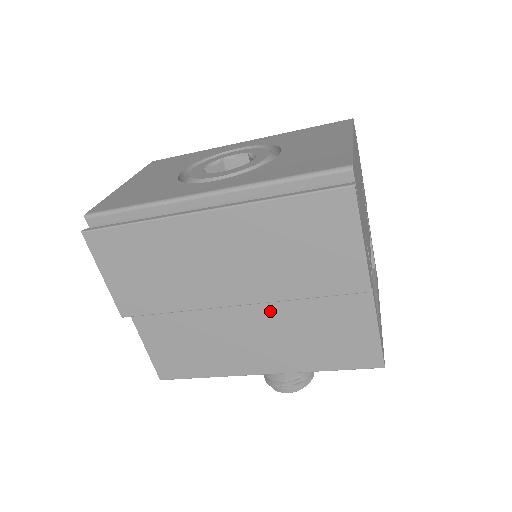
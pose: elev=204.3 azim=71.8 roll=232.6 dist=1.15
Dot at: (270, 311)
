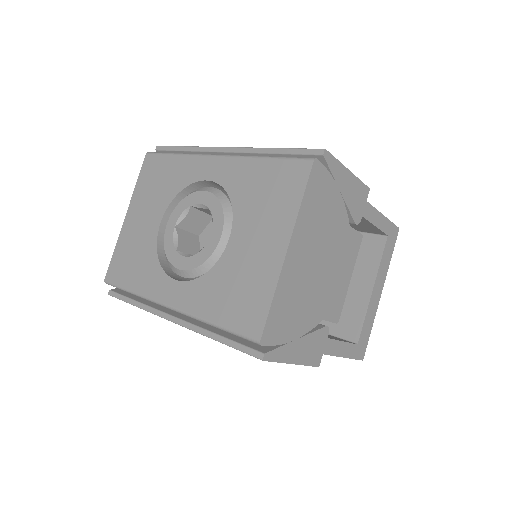
Dot at: occluded
